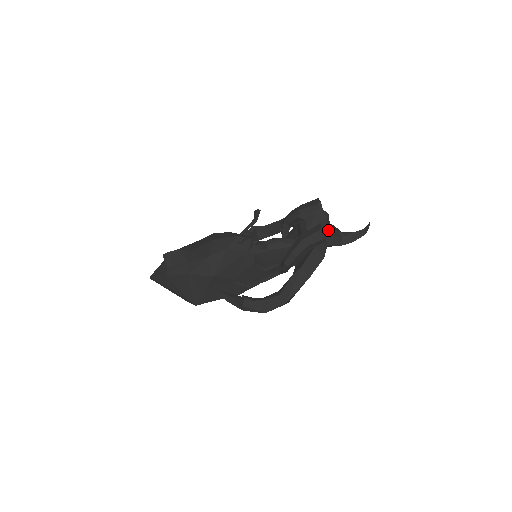
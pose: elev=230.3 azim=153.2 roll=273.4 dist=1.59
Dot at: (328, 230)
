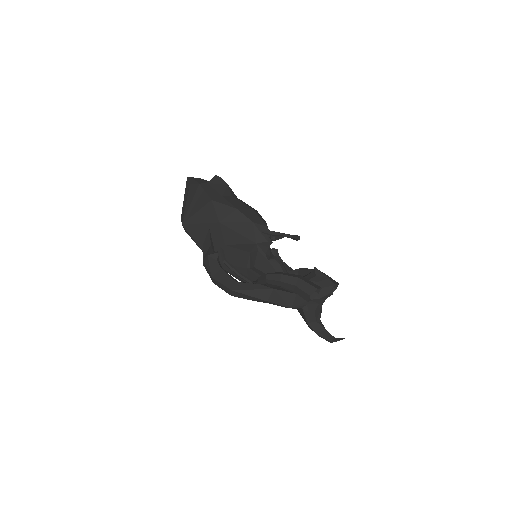
Dot at: (317, 302)
